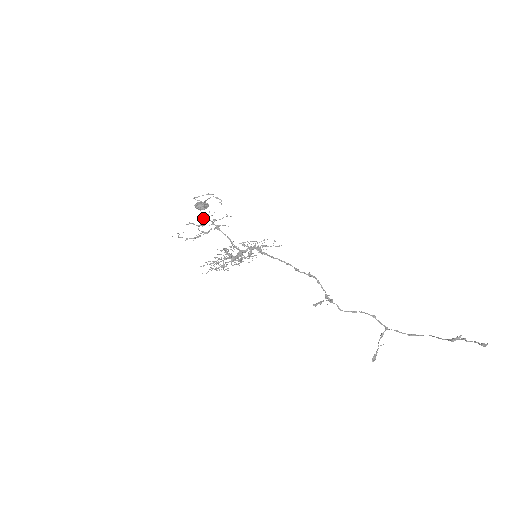
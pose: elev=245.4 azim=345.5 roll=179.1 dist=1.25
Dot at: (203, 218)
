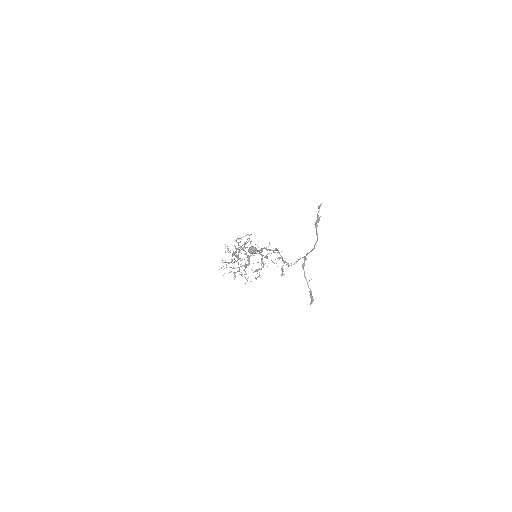
Dot at: (238, 247)
